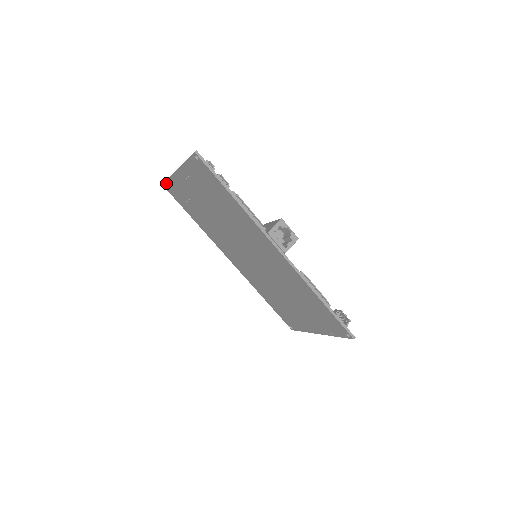
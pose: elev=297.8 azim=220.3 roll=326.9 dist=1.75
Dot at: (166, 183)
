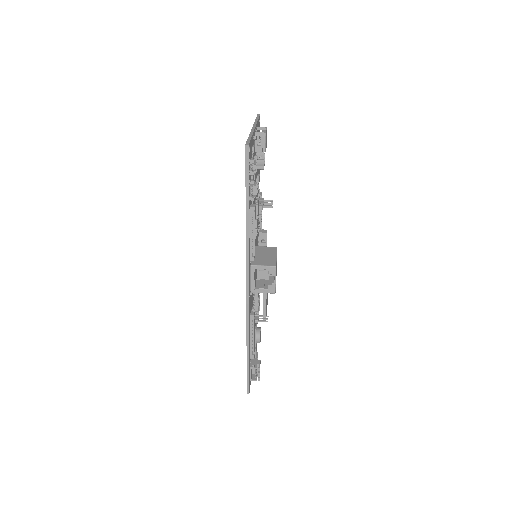
Dot at: occluded
